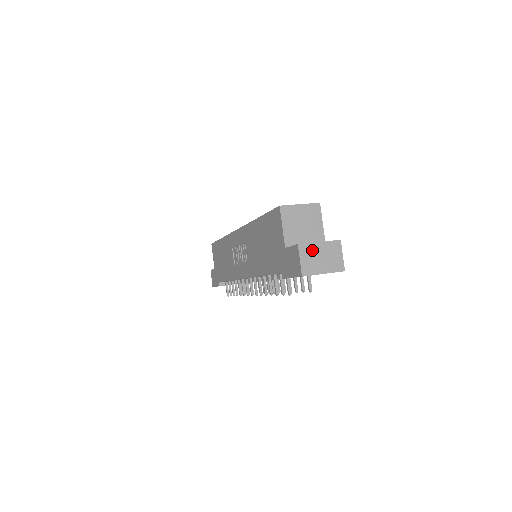
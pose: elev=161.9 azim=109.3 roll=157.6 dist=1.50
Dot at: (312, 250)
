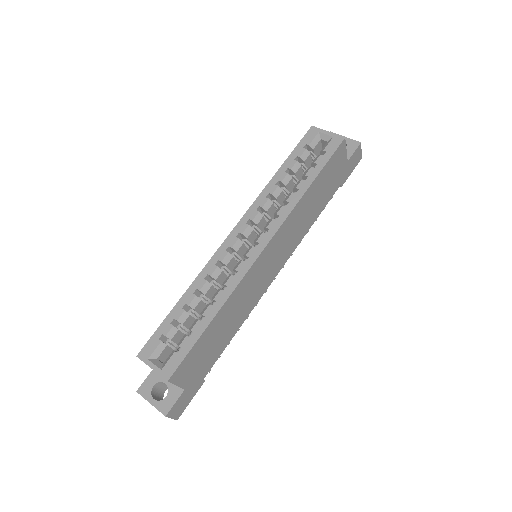
Dot at: (148, 400)
